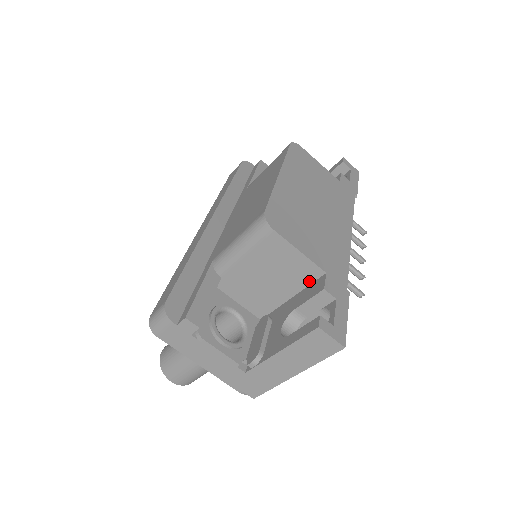
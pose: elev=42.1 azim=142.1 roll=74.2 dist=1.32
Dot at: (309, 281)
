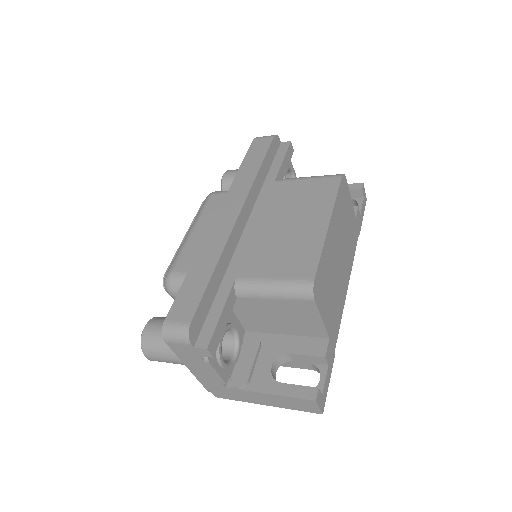
Dot at: (311, 335)
